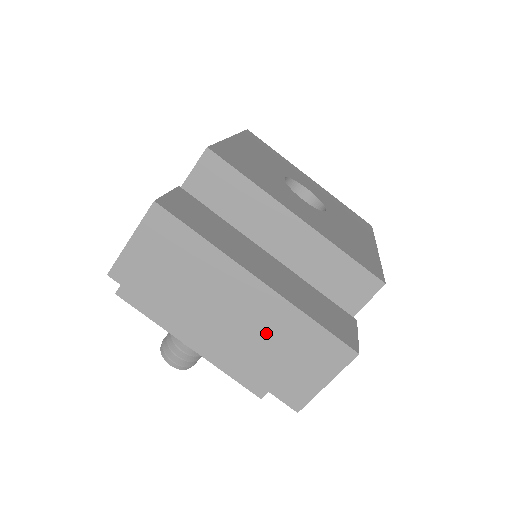
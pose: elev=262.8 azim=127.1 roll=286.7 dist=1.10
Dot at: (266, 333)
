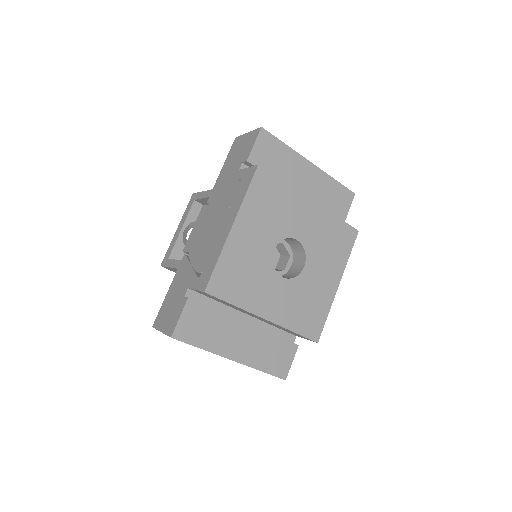
Dot at: occluded
